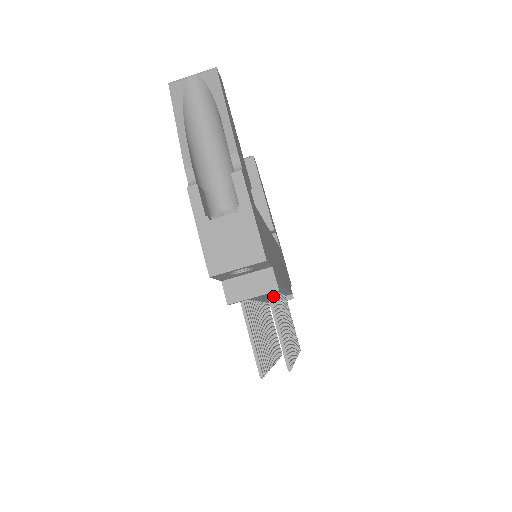
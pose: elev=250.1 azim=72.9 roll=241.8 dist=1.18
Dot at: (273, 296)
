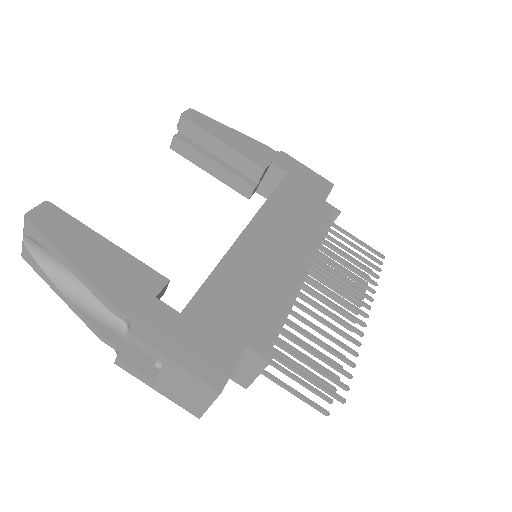
Dot at: (283, 334)
